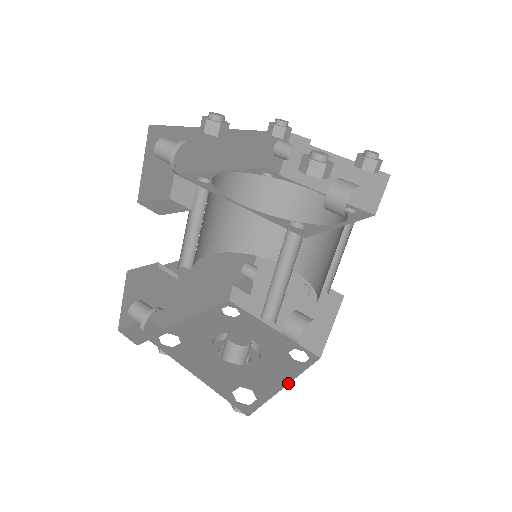
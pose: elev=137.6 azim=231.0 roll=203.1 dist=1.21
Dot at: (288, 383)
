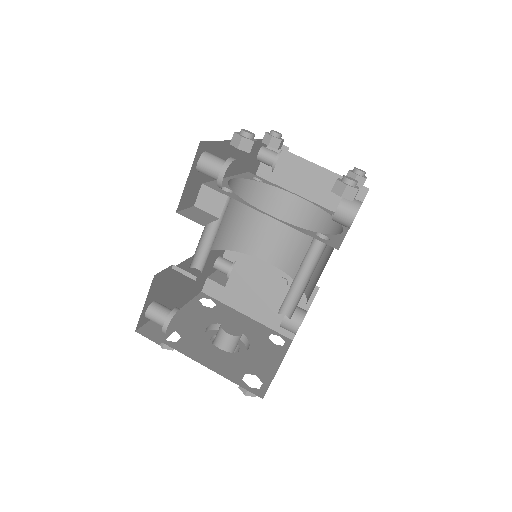
Dot at: (279, 366)
